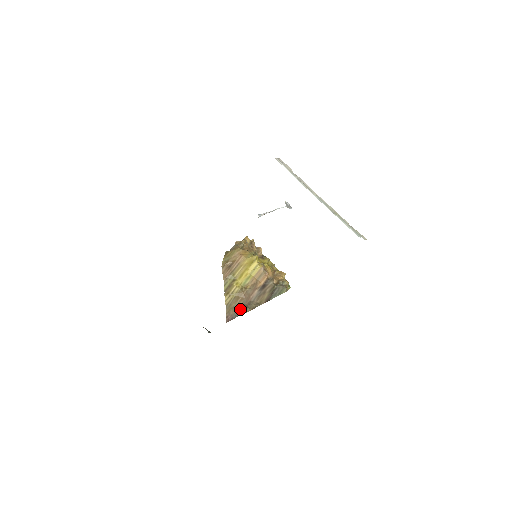
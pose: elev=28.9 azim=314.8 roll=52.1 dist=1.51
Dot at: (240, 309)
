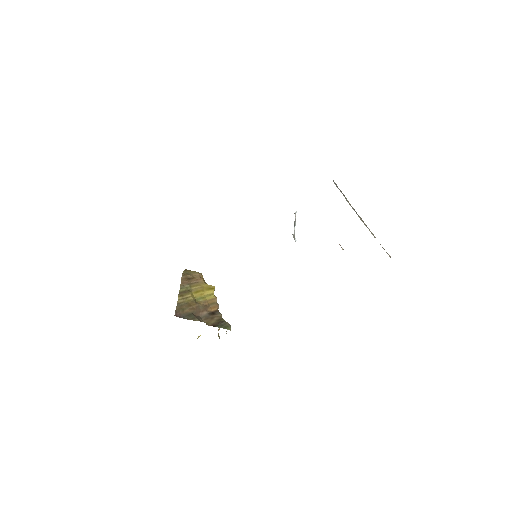
Dot at: (189, 315)
